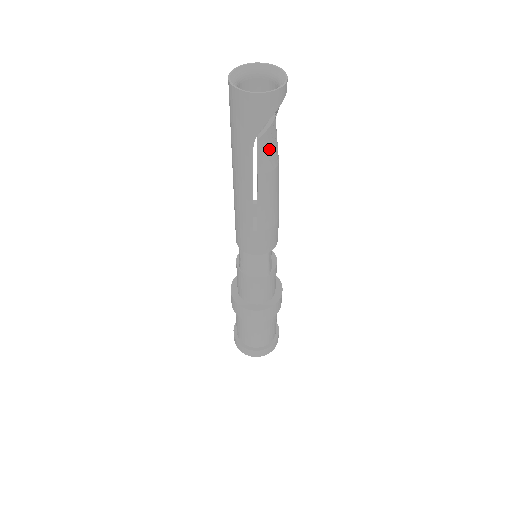
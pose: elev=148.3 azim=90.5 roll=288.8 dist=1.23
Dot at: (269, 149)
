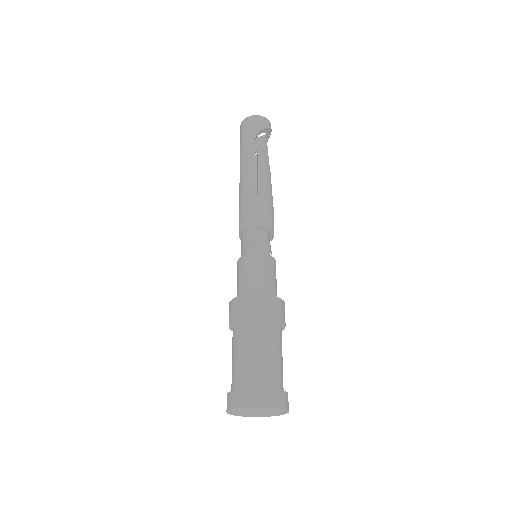
Dot at: (264, 151)
